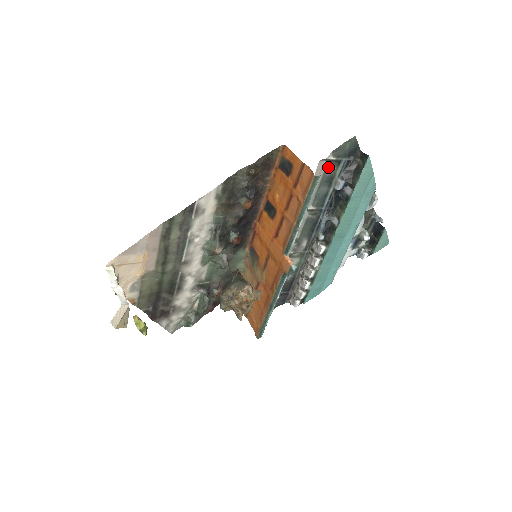
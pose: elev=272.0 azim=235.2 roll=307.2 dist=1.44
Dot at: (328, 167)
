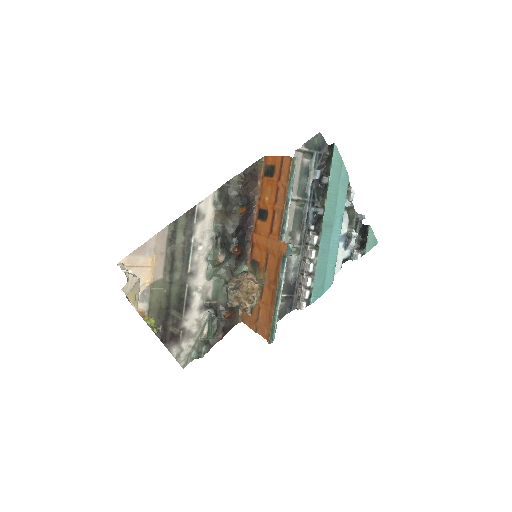
Dot at: (304, 159)
